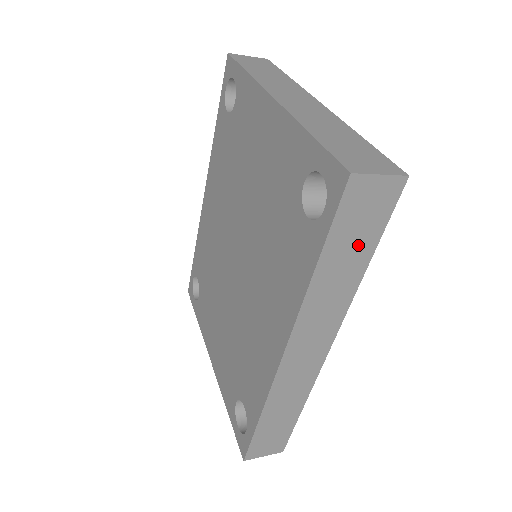
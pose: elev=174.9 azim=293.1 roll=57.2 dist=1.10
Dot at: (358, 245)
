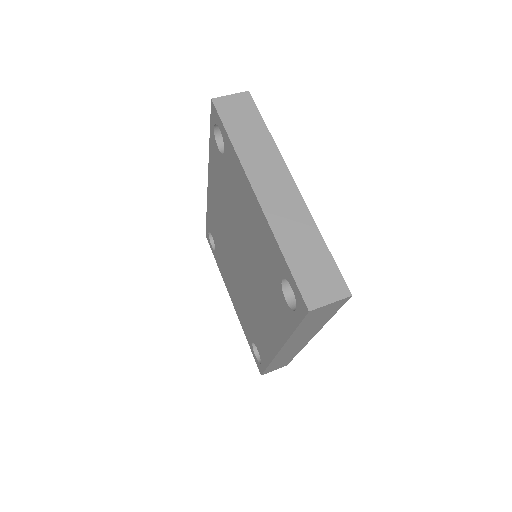
Dot at: (321, 319)
